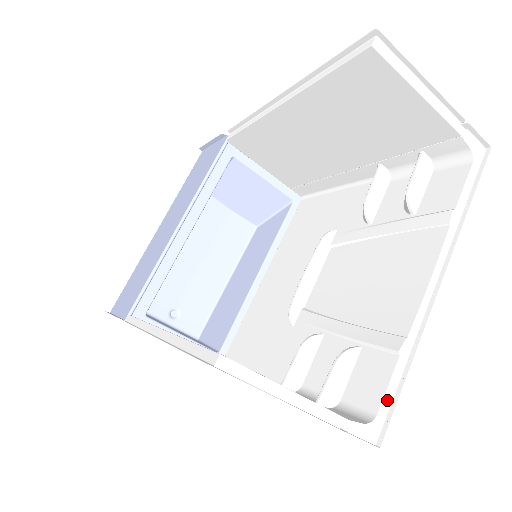
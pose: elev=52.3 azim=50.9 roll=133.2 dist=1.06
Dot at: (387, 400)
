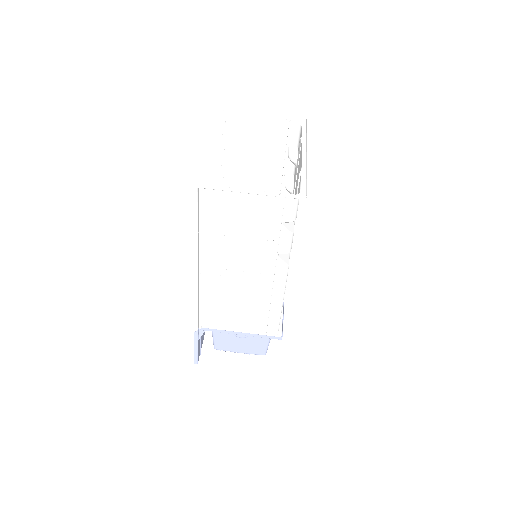
Dot at: (303, 187)
